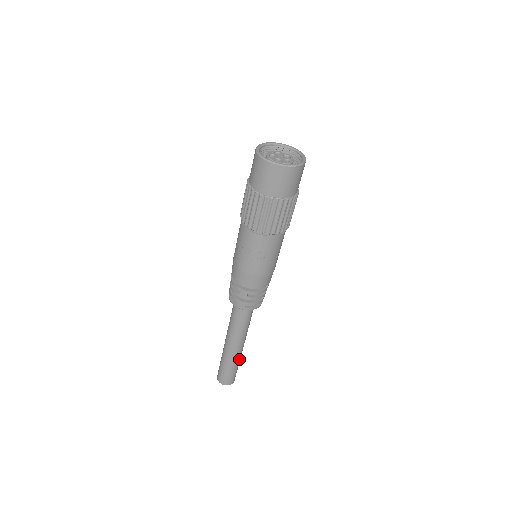
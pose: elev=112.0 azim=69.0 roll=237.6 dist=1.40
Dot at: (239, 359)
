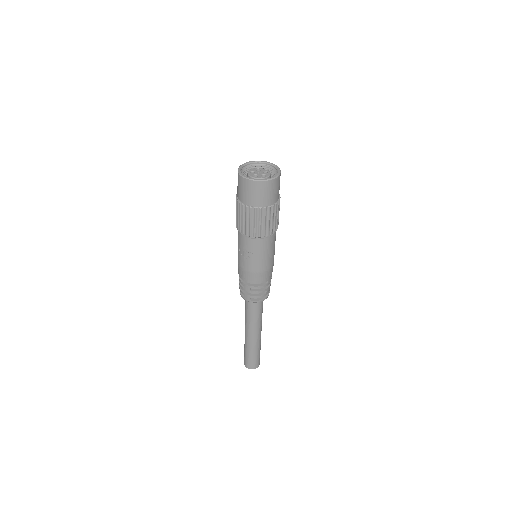
Dot at: (258, 346)
